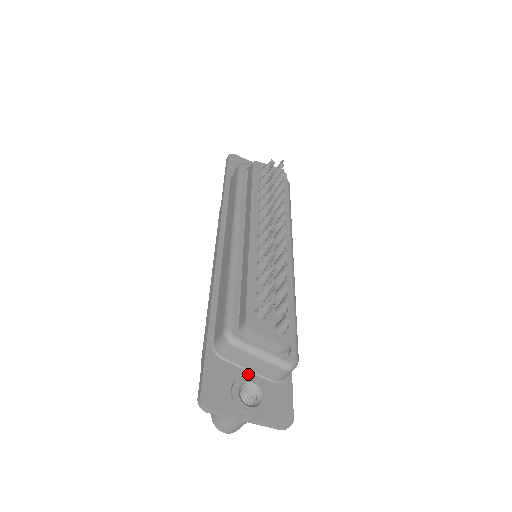
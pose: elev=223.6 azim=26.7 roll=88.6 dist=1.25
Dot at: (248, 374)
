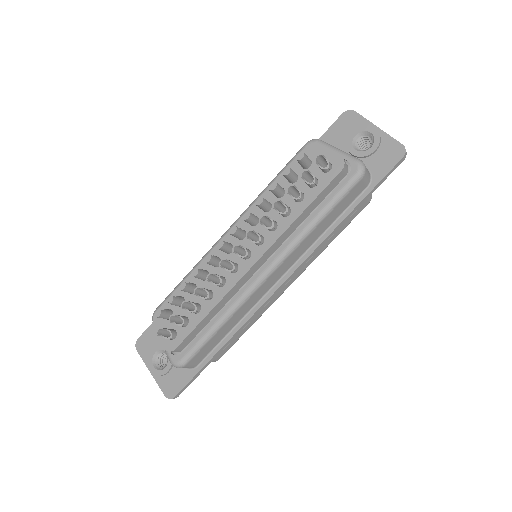
Dot at: occluded
